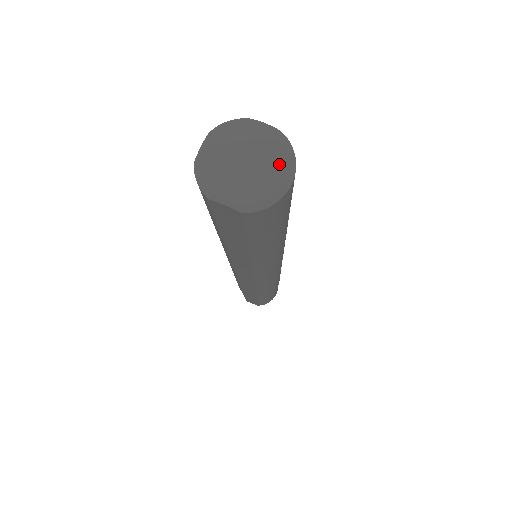
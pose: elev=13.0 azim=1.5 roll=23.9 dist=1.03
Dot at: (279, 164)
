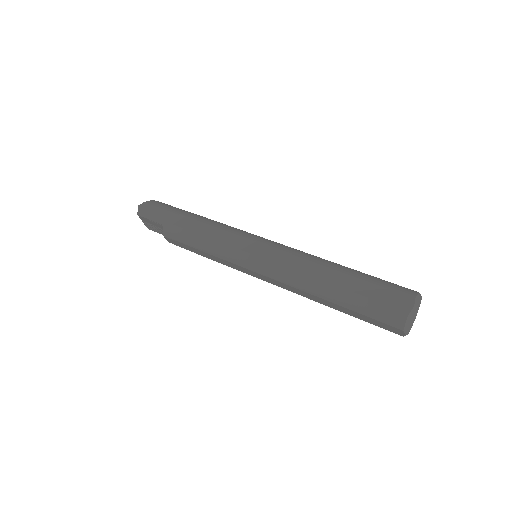
Dot at: (420, 301)
